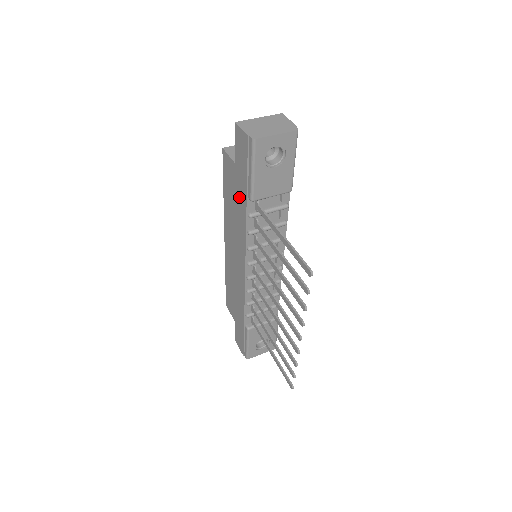
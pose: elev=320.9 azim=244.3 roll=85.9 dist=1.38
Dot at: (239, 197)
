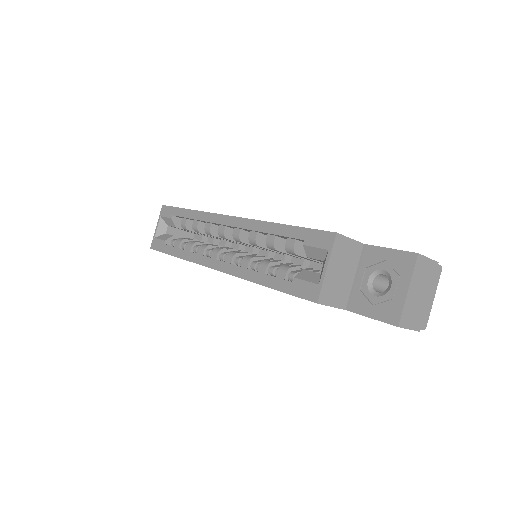
Dot at: occluded
